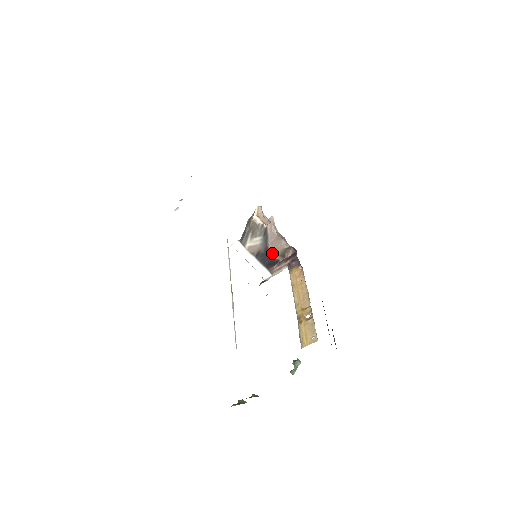
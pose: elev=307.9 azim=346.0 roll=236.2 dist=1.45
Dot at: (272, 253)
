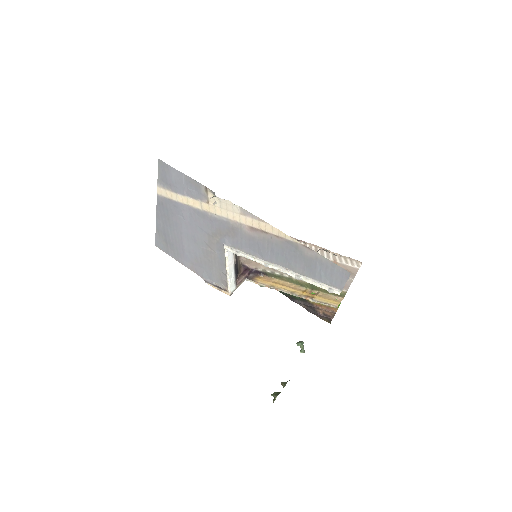
Dot at: (238, 266)
